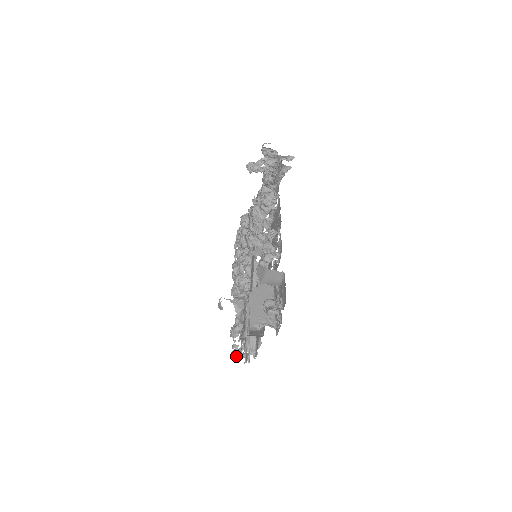
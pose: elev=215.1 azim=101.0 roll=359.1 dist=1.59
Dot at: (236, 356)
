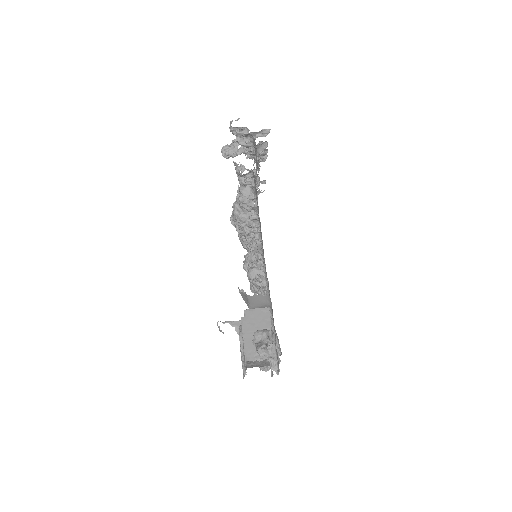
Dot at: (261, 369)
